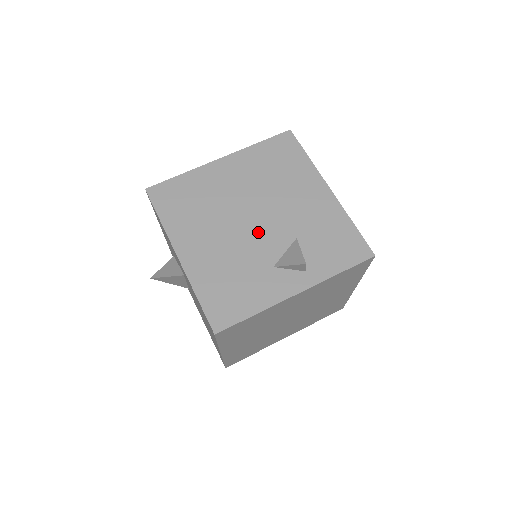
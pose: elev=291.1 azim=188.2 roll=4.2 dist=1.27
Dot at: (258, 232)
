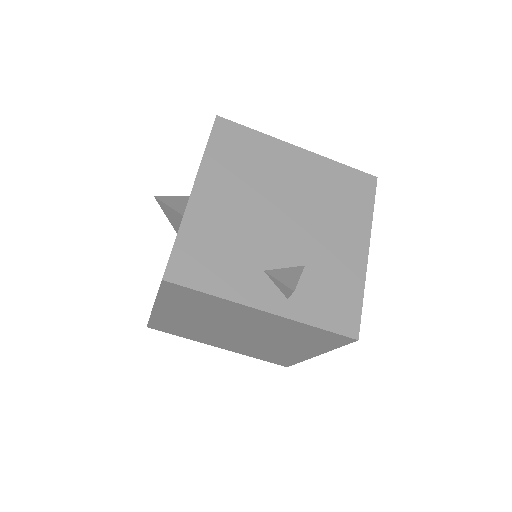
Dot at: (277, 231)
